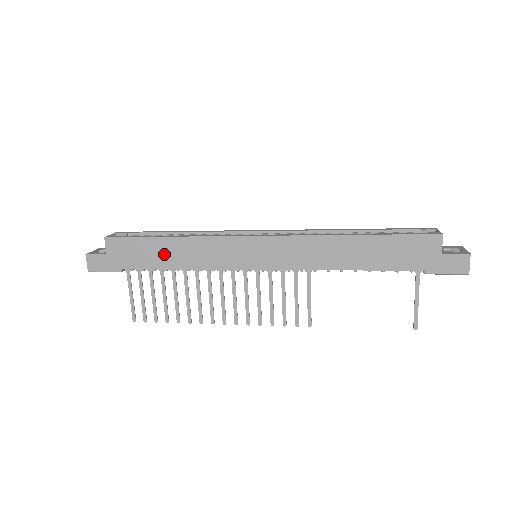
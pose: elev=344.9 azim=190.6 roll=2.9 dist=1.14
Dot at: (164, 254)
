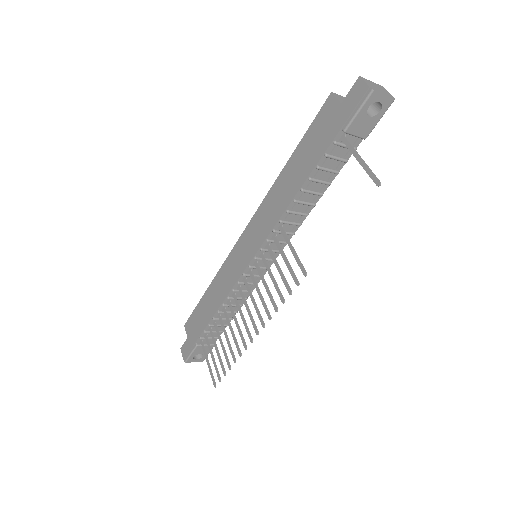
Dot at: (208, 306)
